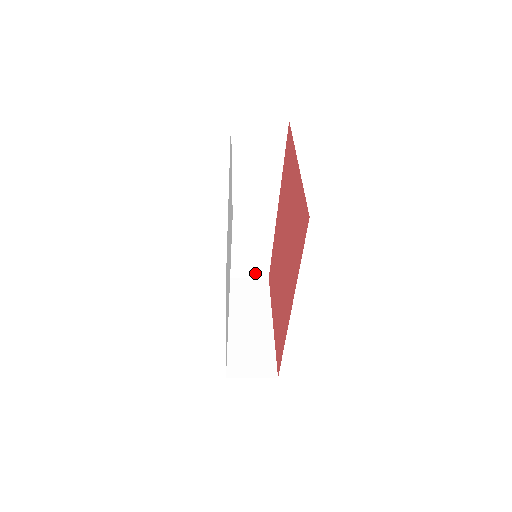
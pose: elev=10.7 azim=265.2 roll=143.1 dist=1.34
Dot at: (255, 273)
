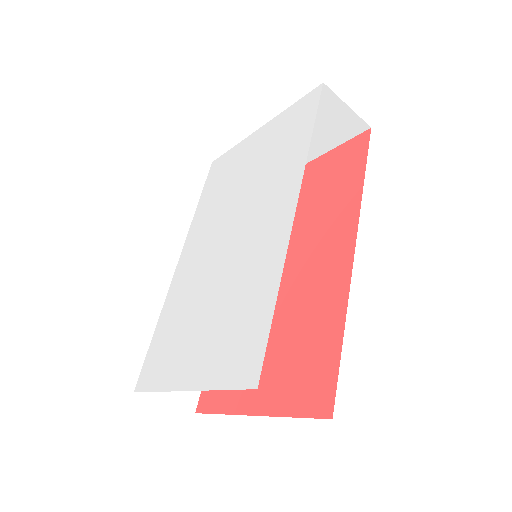
Dot at: (179, 395)
